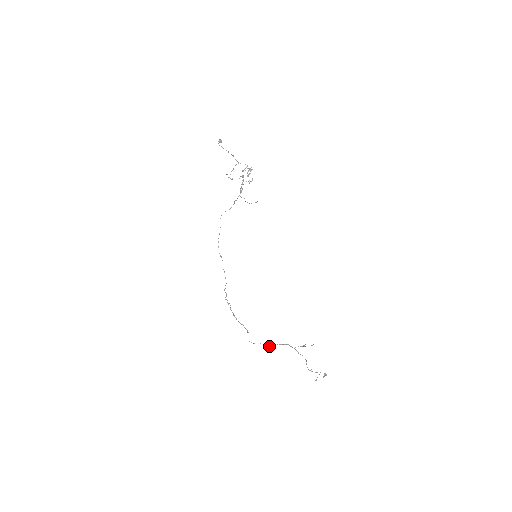
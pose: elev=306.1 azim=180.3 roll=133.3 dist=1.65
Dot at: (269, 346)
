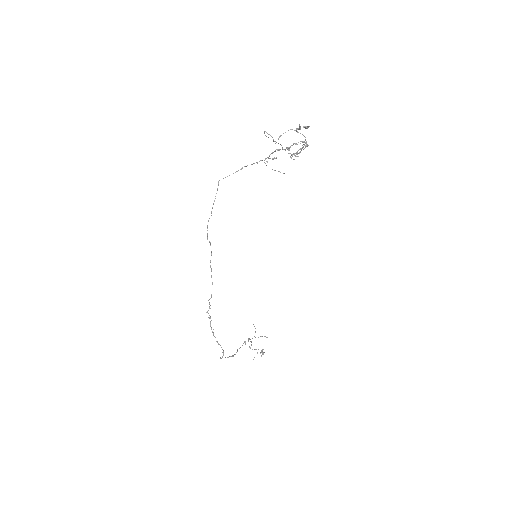
Dot at: occluded
